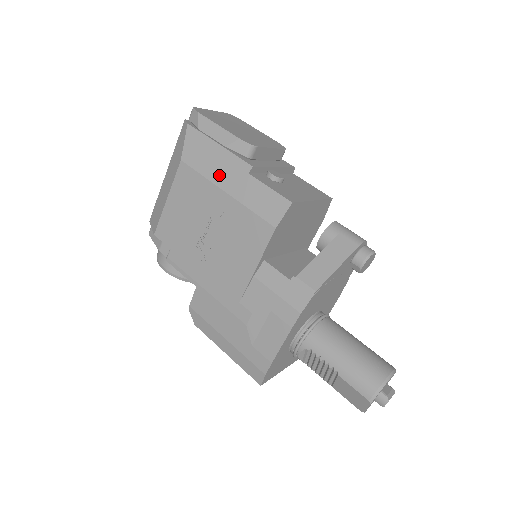
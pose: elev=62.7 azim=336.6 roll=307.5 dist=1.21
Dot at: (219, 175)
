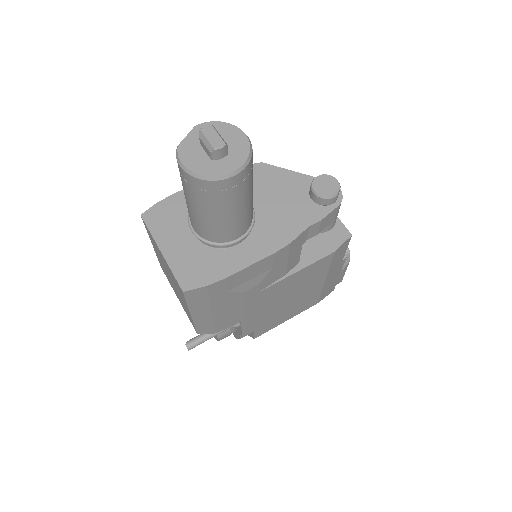
Dot at: occluded
